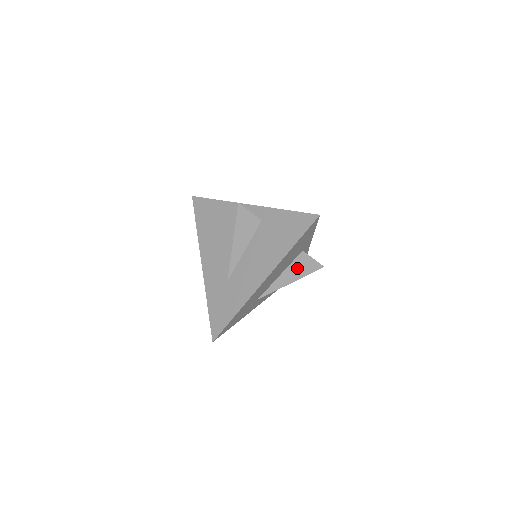
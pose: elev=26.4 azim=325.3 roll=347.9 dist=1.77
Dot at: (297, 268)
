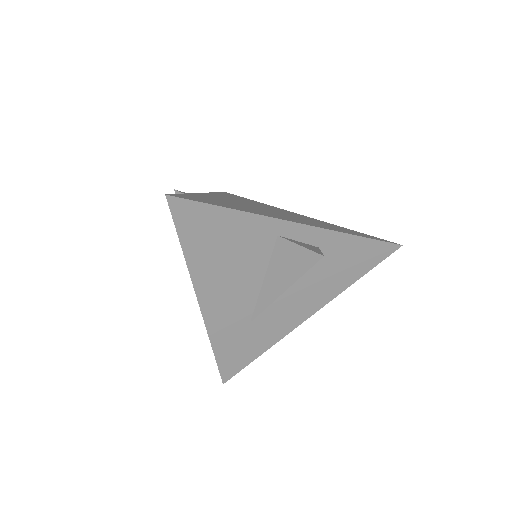
Dot at: occluded
